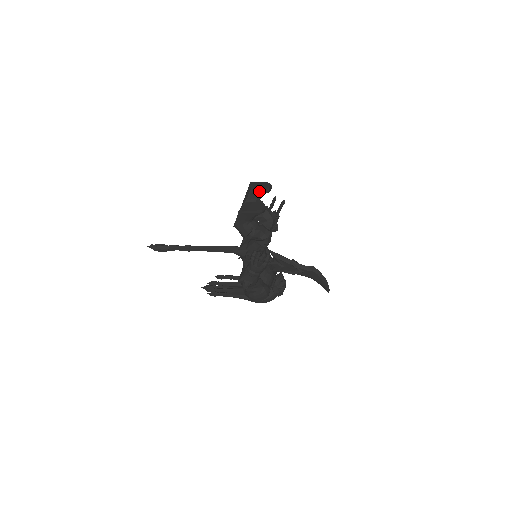
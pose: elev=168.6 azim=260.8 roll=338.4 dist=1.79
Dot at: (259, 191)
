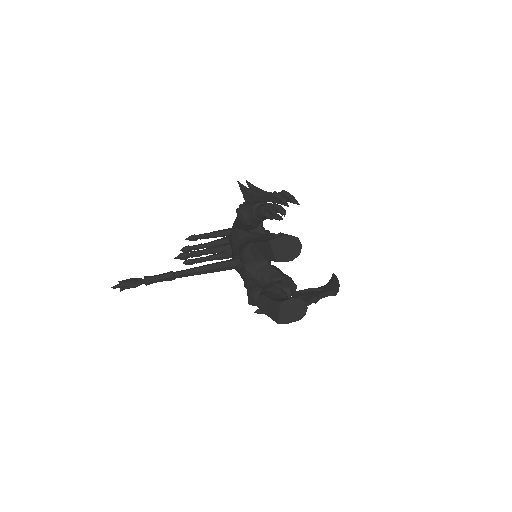
Dot at: (287, 260)
